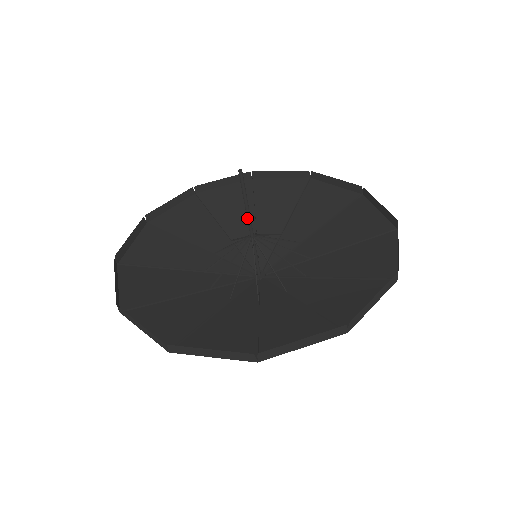
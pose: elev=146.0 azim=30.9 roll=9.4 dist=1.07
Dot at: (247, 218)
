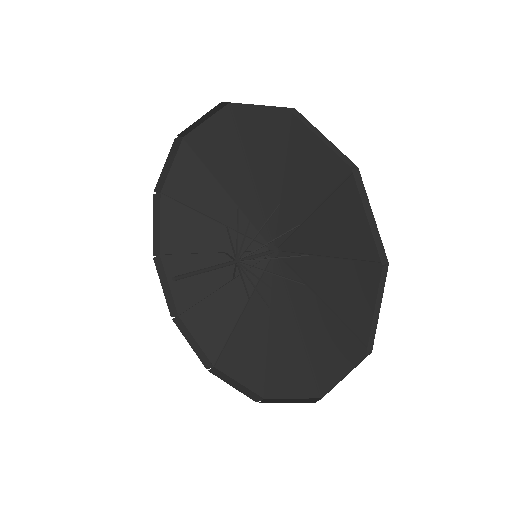
Dot at: occluded
